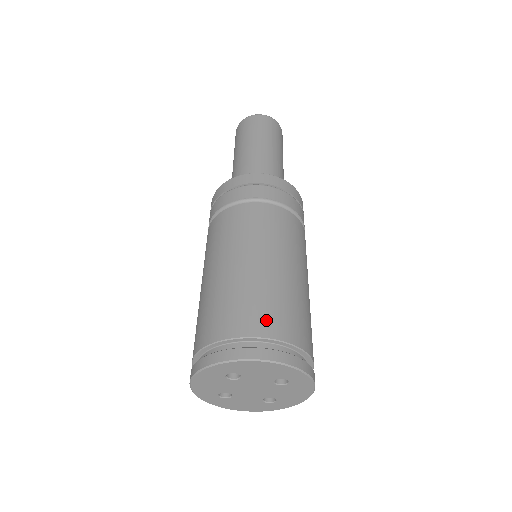
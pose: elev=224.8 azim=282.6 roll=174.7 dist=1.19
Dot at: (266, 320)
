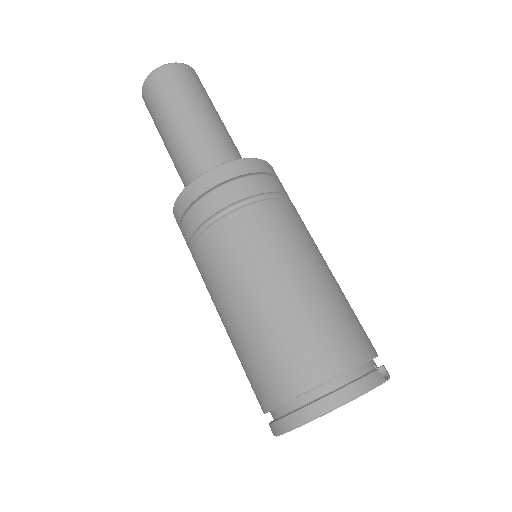
Dot at: (281, 378)
